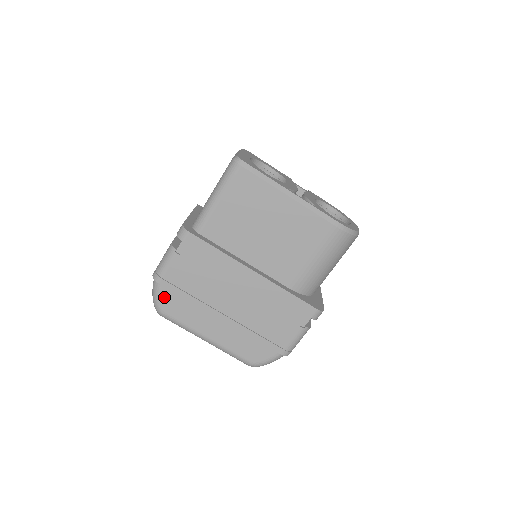
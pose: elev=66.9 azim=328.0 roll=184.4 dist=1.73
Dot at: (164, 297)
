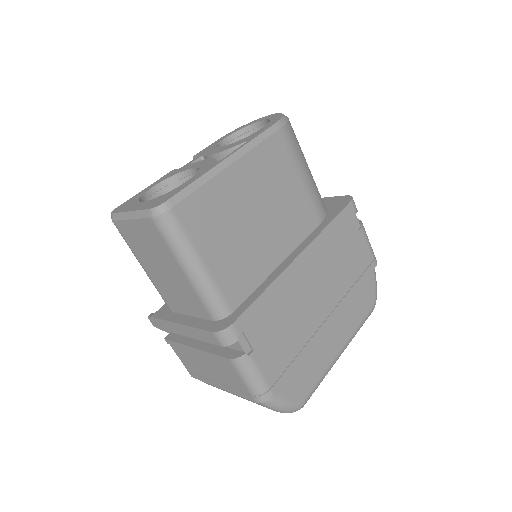
Dot at: (289, 394)
